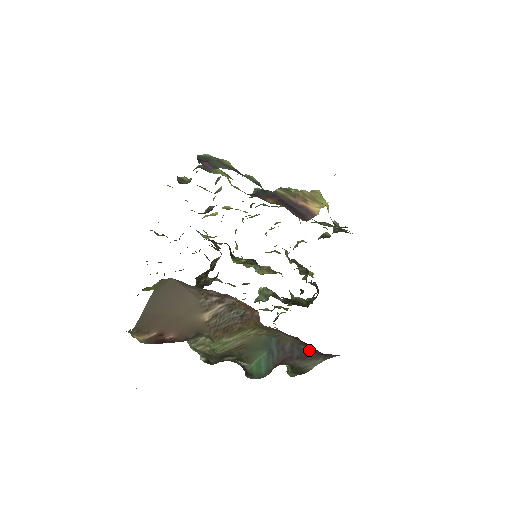
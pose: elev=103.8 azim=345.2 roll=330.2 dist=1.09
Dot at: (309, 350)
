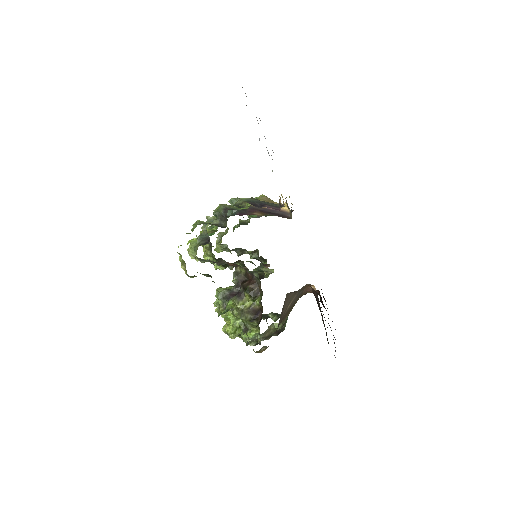
Dot at: (301, 296)
